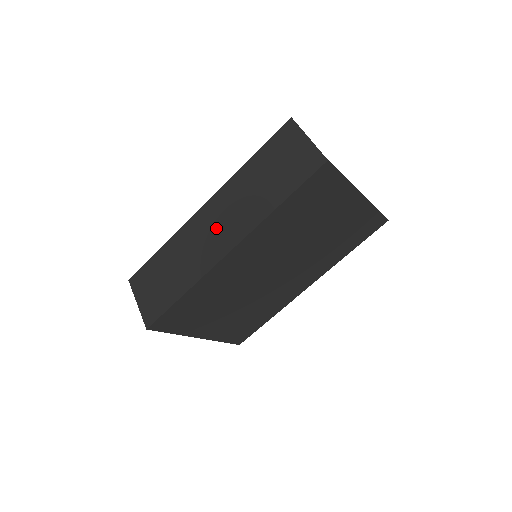
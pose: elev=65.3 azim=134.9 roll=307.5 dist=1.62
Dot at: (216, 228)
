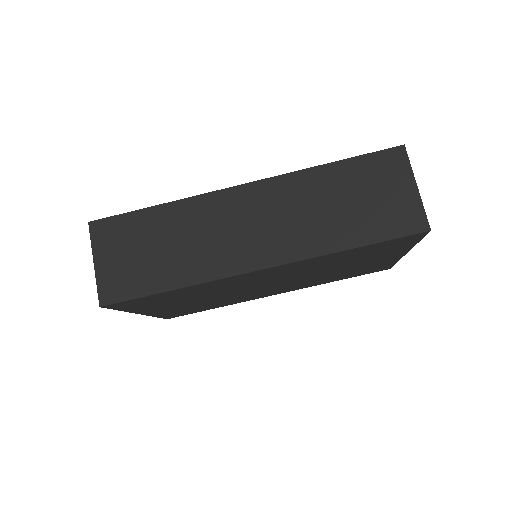
Dot at: (252, 227)
